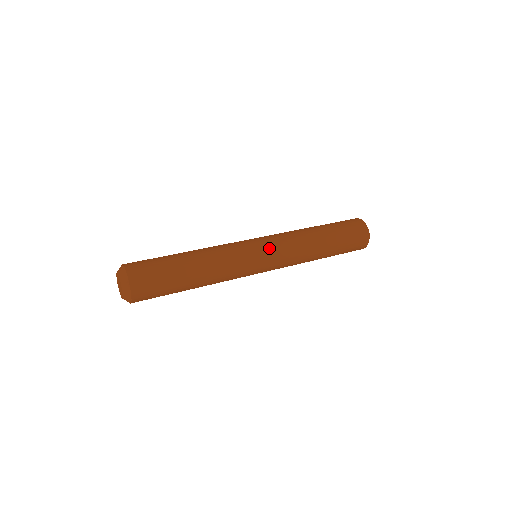
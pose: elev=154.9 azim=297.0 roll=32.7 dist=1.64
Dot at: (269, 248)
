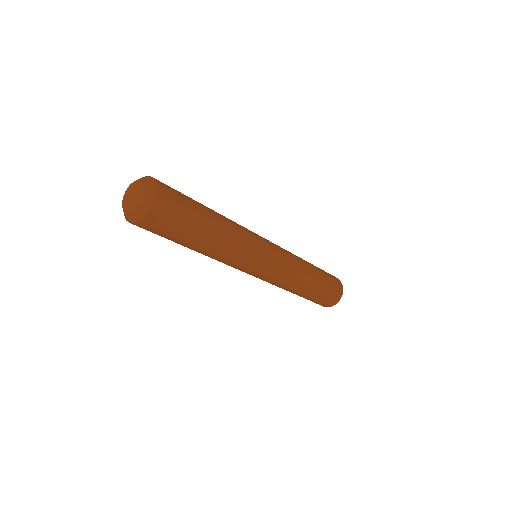
Dot at: occluded
